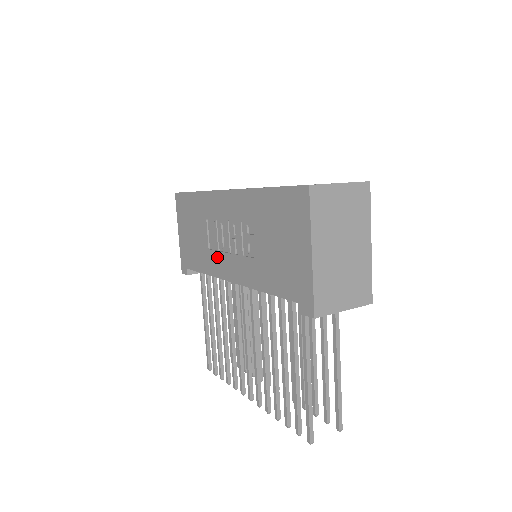
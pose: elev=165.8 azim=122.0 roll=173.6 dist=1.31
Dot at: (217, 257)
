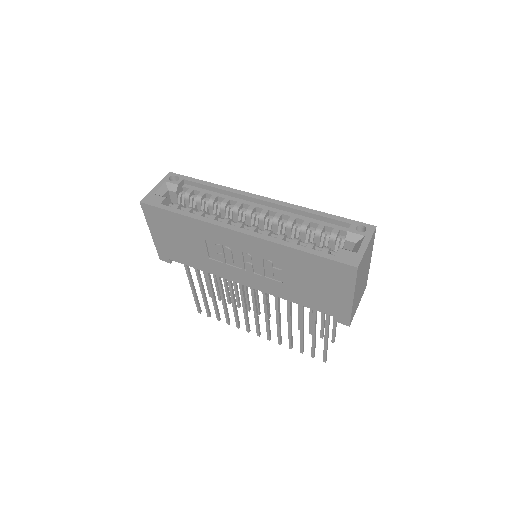
Dot at: (224, 267)
